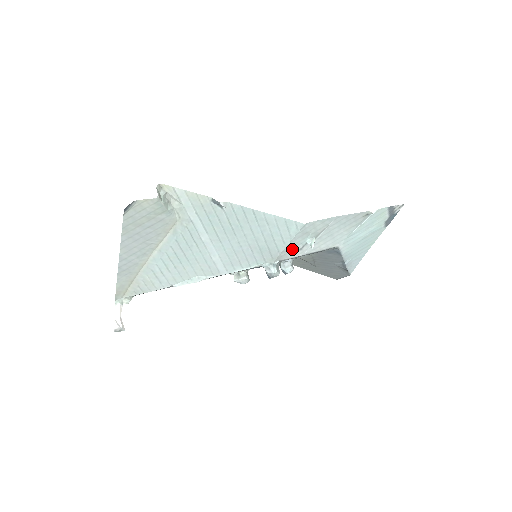
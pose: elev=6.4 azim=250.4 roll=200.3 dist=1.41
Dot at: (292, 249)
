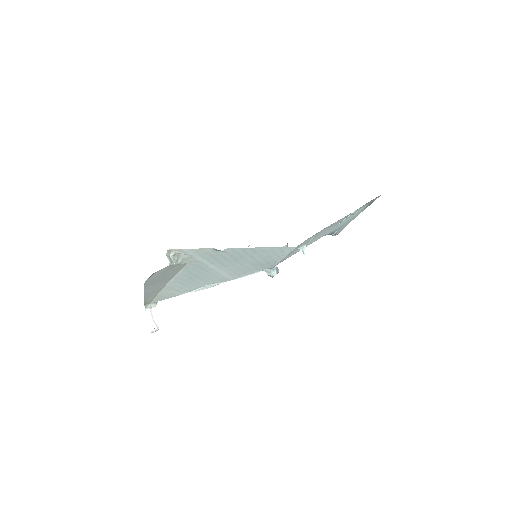
Dot at: (287, 256)
